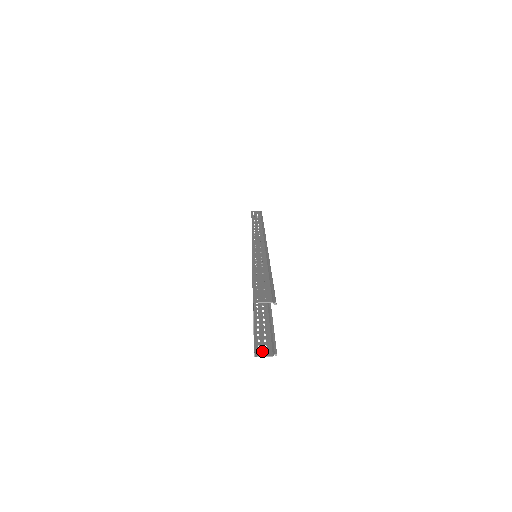
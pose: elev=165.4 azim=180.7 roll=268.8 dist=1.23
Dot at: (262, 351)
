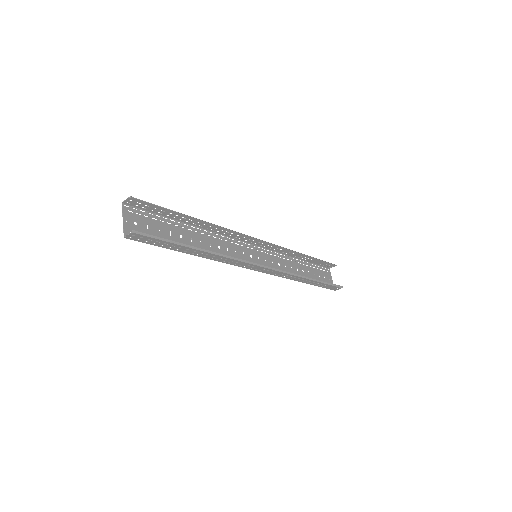
Dot at: (134, 236)
